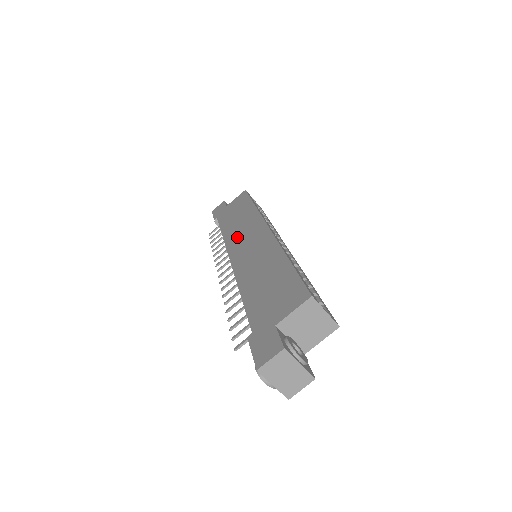
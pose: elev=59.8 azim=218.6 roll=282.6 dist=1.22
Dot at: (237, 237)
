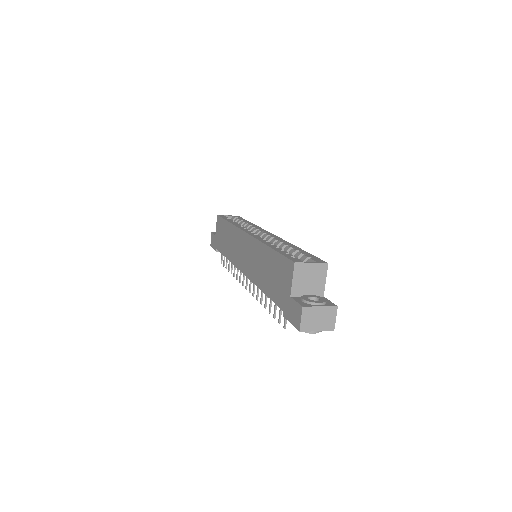
Dot at: (235, 254)
